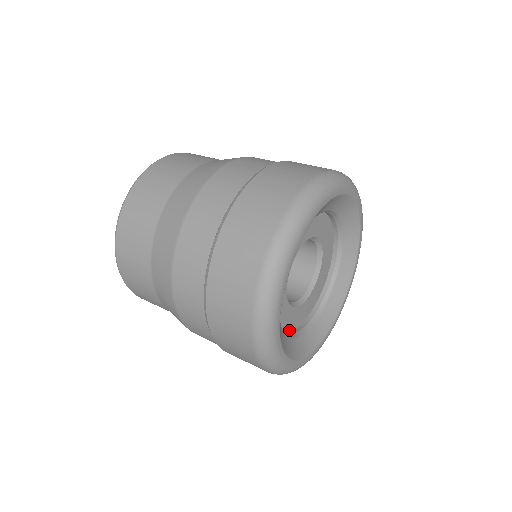
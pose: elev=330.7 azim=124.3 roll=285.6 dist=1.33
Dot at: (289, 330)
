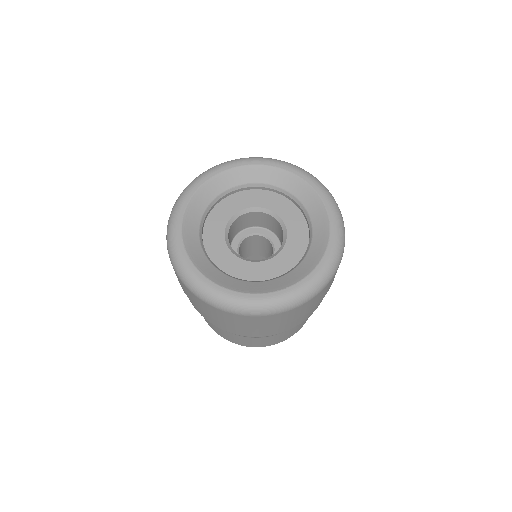
Dot at: occluded
